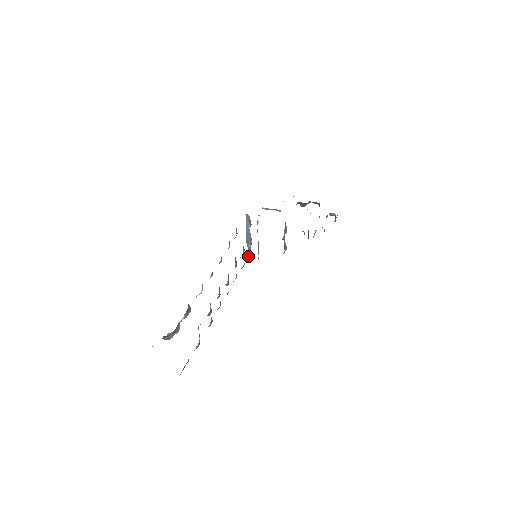
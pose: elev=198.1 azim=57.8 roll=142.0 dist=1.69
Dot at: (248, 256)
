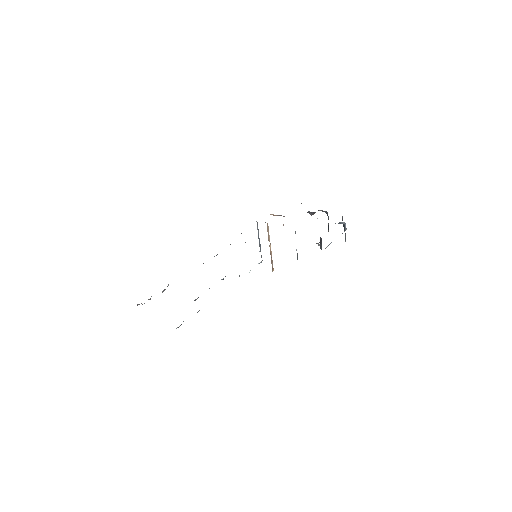
Dot at: occluded
